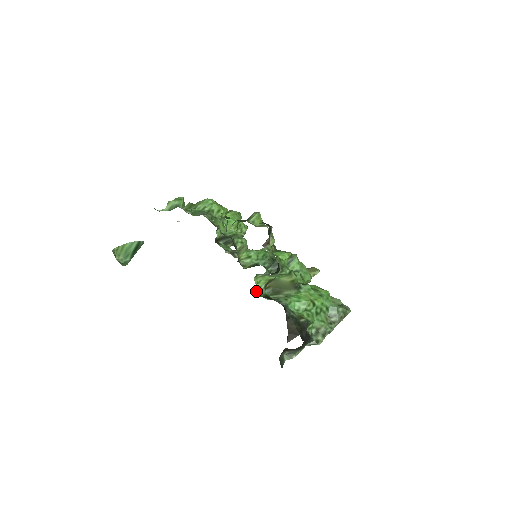
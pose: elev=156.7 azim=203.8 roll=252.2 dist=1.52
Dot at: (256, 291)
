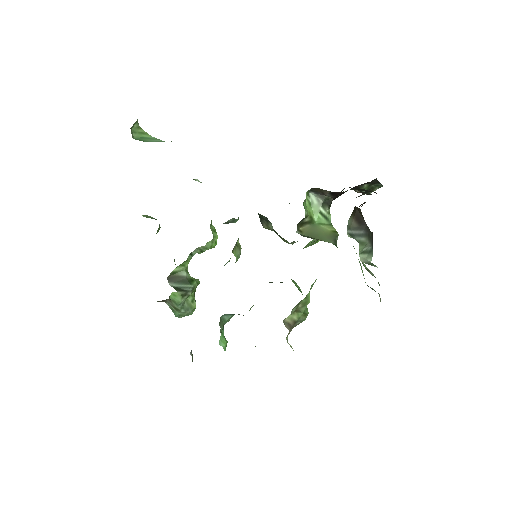
Dot at: (303, 203)
